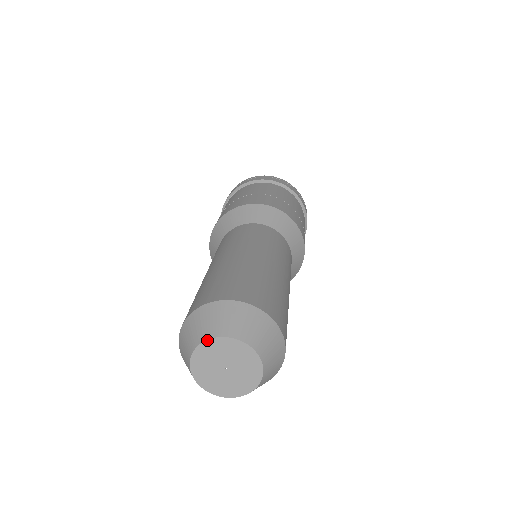
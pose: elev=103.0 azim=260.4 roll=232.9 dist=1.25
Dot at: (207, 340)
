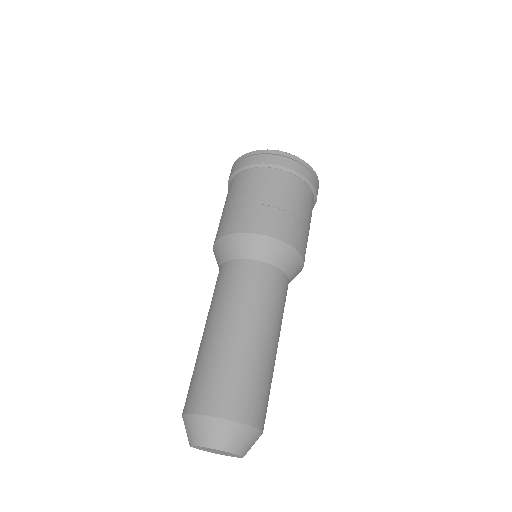
Dot at: (207, 448)
